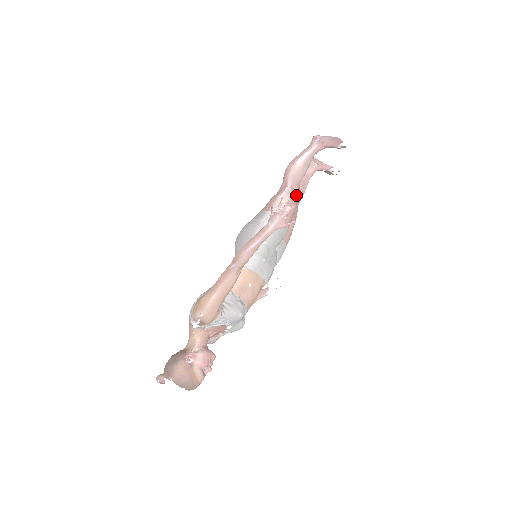
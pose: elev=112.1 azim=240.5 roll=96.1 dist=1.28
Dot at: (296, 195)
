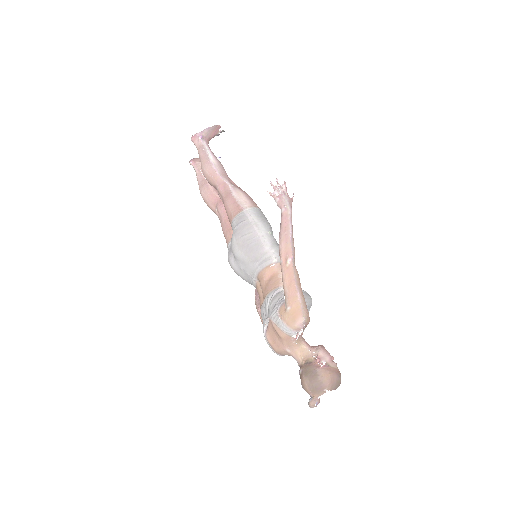
Dot at: (238, 187)
